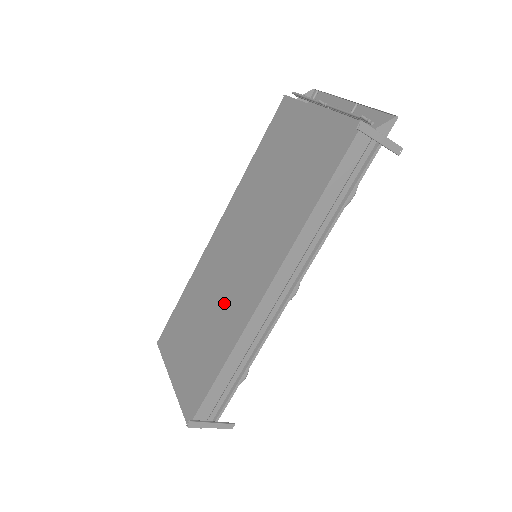
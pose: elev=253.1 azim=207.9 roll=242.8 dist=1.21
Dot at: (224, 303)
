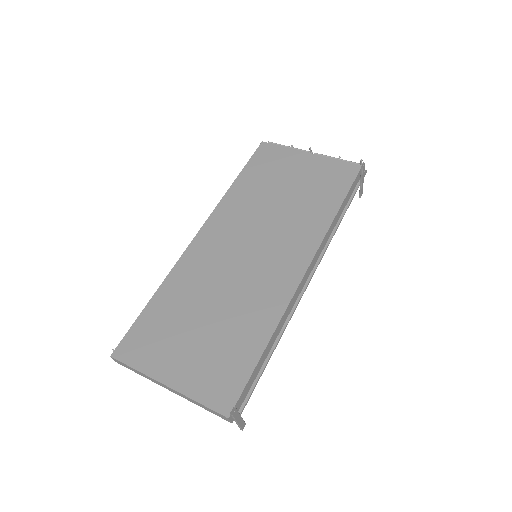
Dot at: (244, 290)
